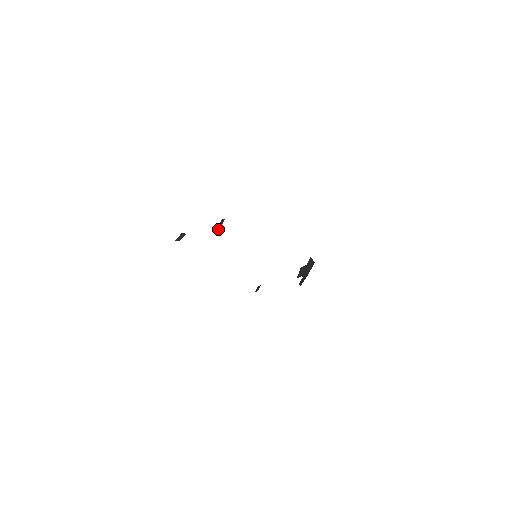
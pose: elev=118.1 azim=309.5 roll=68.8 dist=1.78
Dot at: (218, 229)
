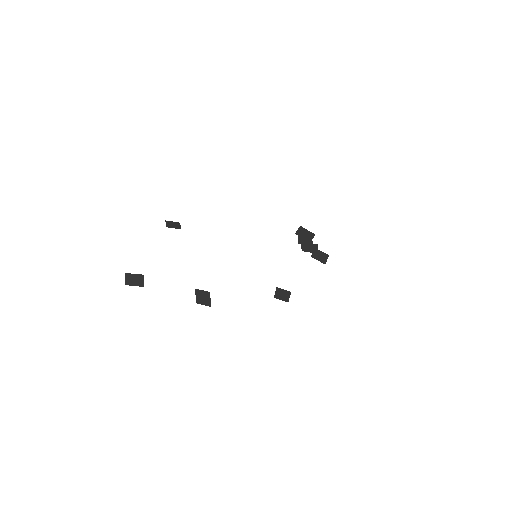
Dot at: (282, 298)
